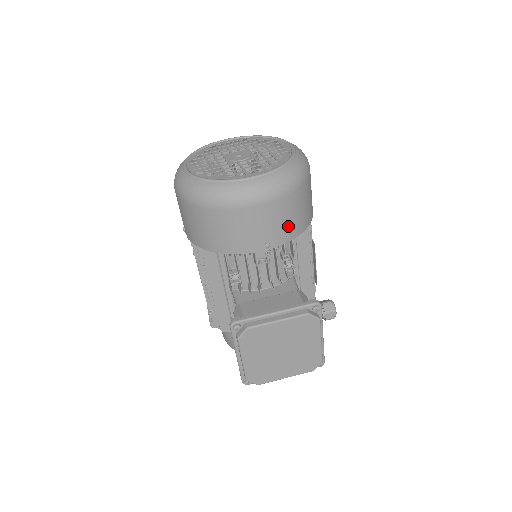
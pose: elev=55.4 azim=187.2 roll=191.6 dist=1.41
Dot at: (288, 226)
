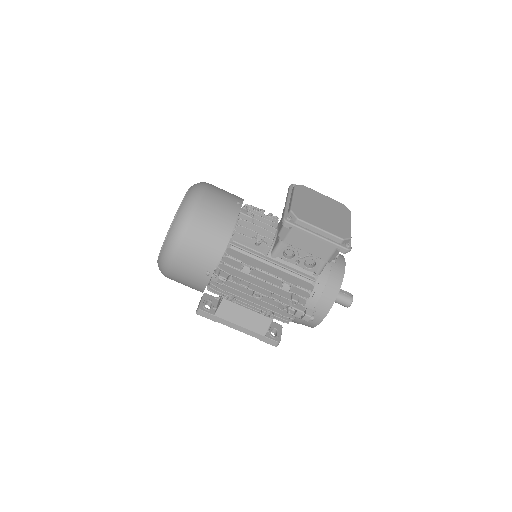
Dot at: (232, 194)
